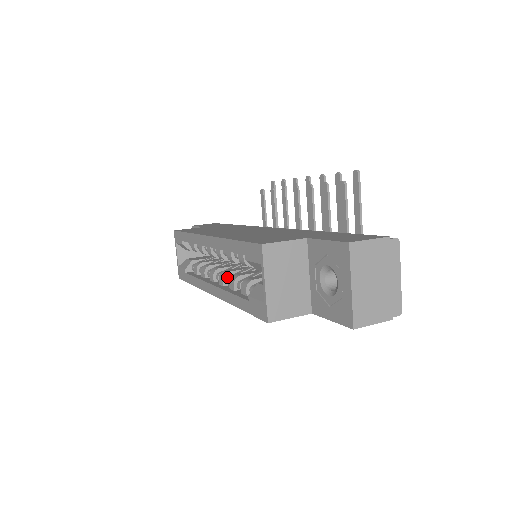
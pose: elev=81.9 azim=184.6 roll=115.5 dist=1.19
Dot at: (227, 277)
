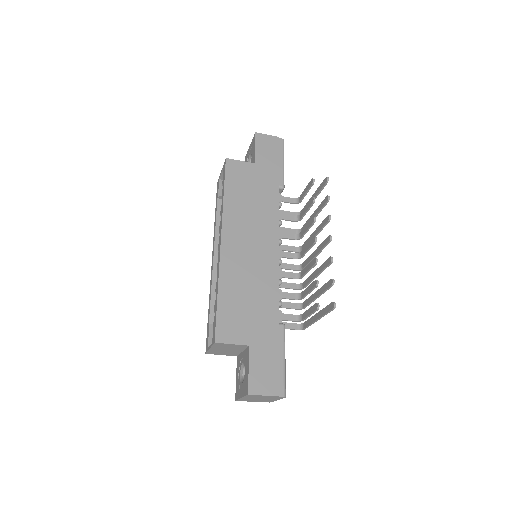
Dot at: occluded
